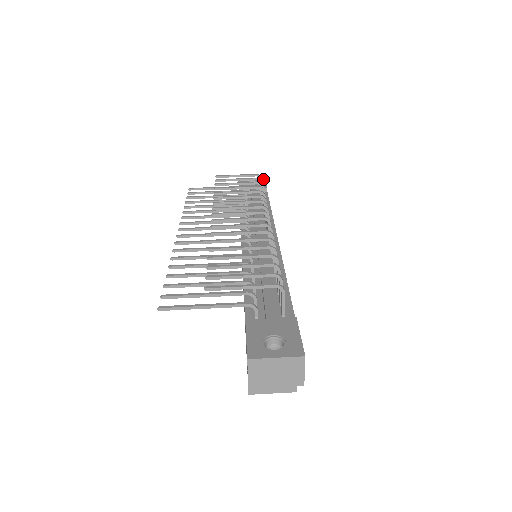
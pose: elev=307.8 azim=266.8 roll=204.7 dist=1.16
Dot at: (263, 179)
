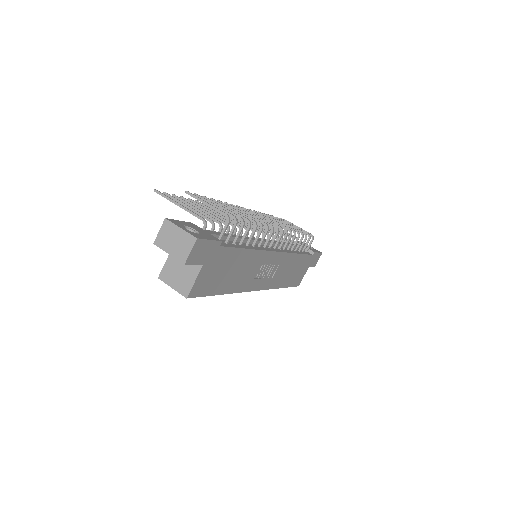
Dot at: (320, 252)
